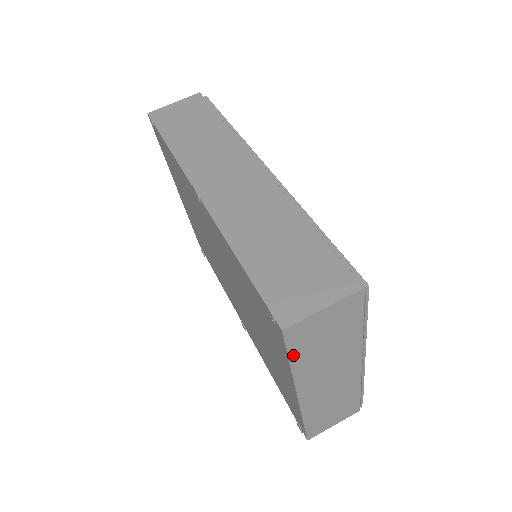
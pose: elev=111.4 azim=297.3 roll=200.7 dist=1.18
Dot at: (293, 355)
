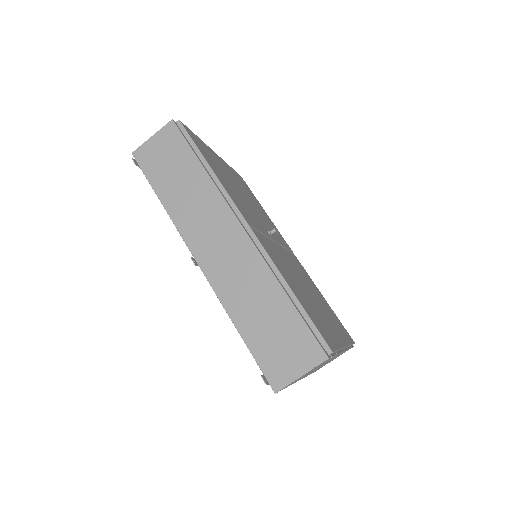
Dot at: occluded
